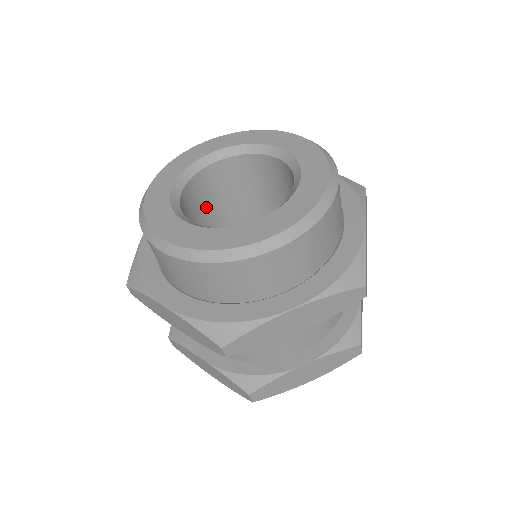
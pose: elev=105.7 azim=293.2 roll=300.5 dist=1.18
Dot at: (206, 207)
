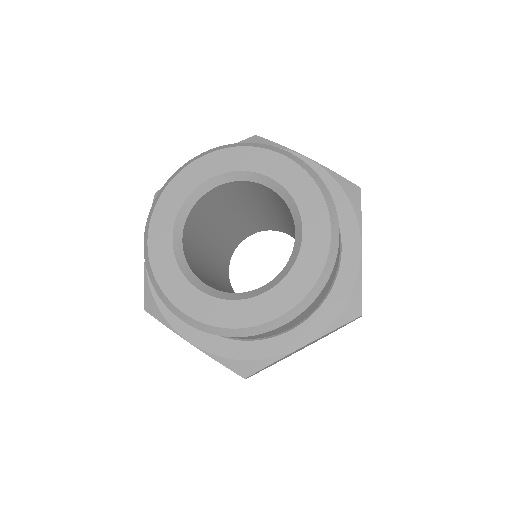
Dot at: (247, 195)
